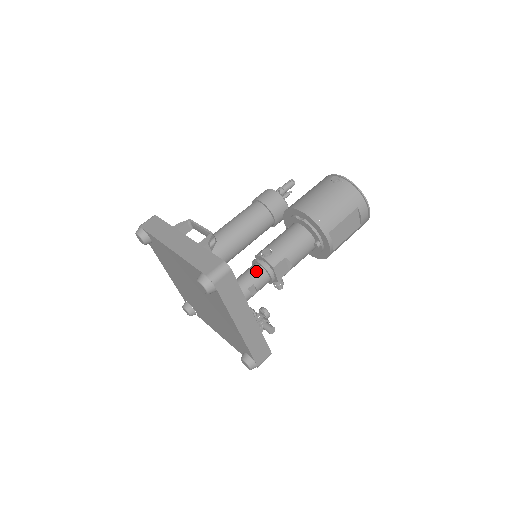
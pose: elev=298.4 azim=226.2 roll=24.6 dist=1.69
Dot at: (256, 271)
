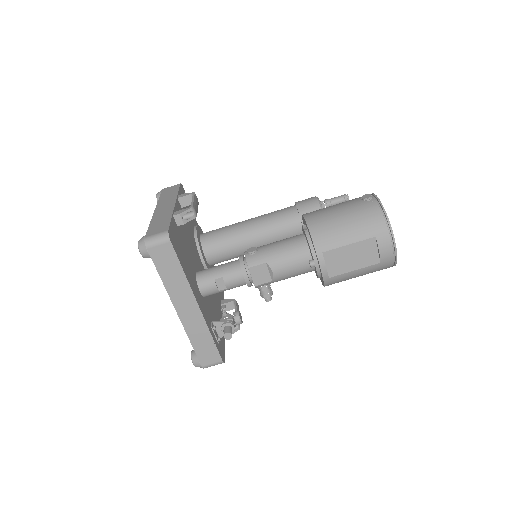
Dot at: (232, 265)
